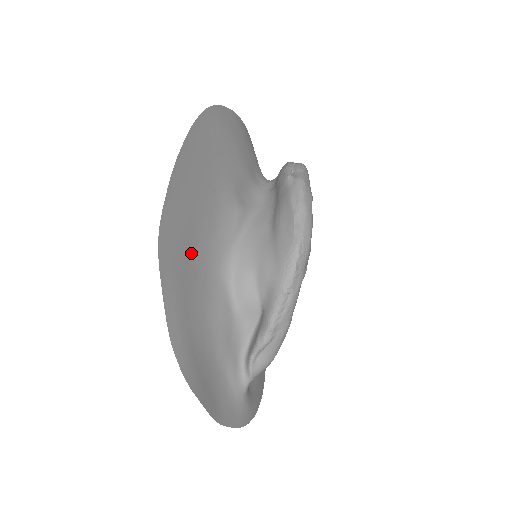
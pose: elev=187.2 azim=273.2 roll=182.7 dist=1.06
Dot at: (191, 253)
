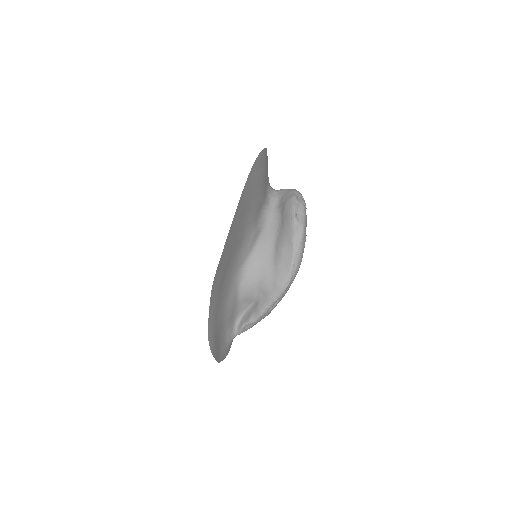
Dot at: (224, 277)
